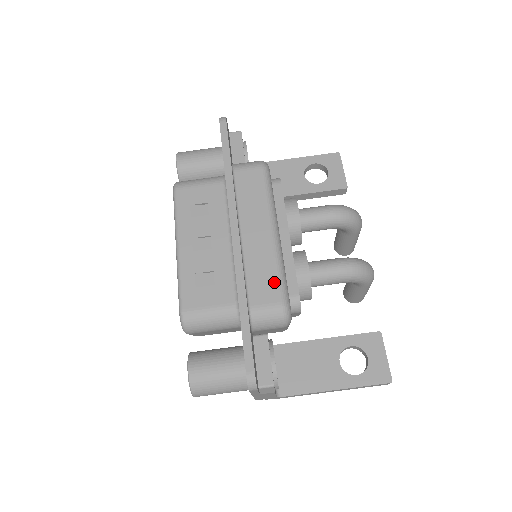
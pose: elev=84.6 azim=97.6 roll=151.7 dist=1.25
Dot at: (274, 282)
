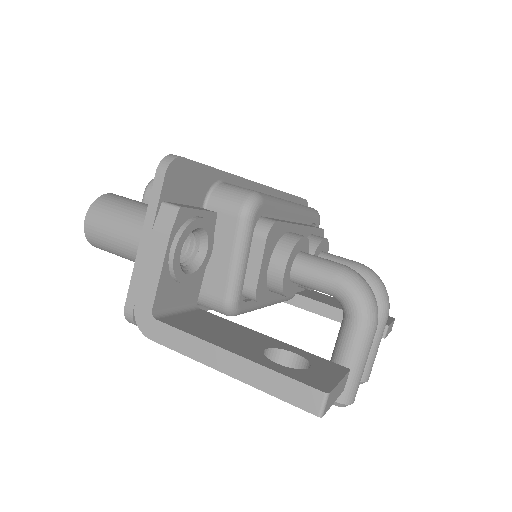
Dot at: occluded
